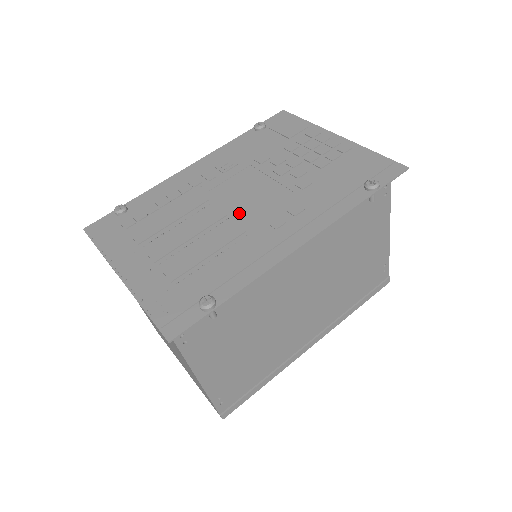
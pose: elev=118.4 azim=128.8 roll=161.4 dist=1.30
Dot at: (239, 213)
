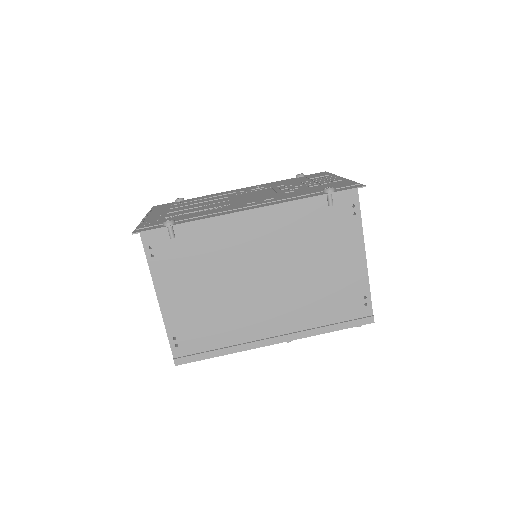
Dot at: (236, 200)
